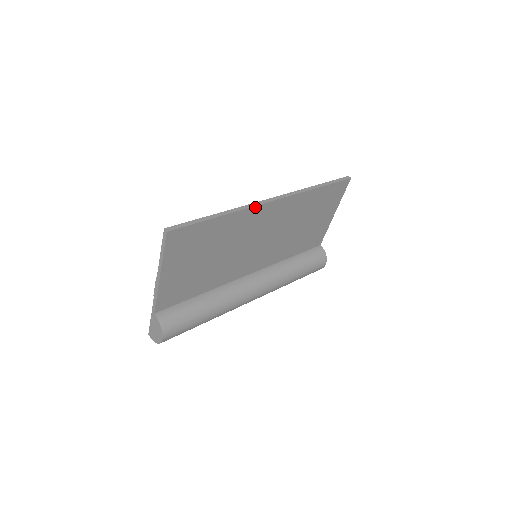
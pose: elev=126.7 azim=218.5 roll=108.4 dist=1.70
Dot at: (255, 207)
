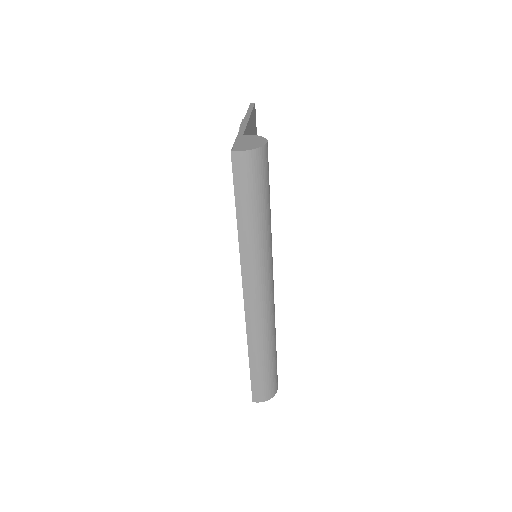
Dot at: occluded
